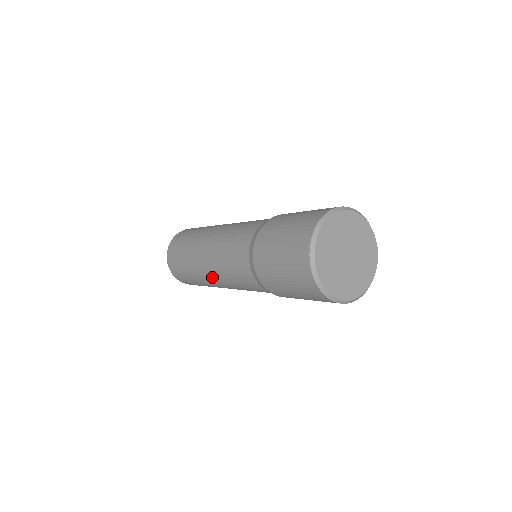
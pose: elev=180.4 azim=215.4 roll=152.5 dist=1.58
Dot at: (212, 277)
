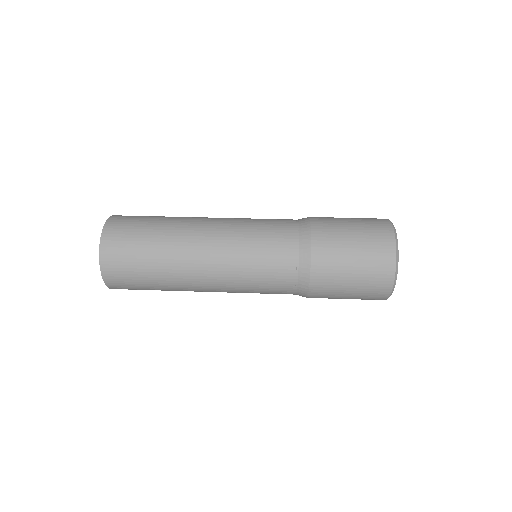
Dot at: (210, 288)
